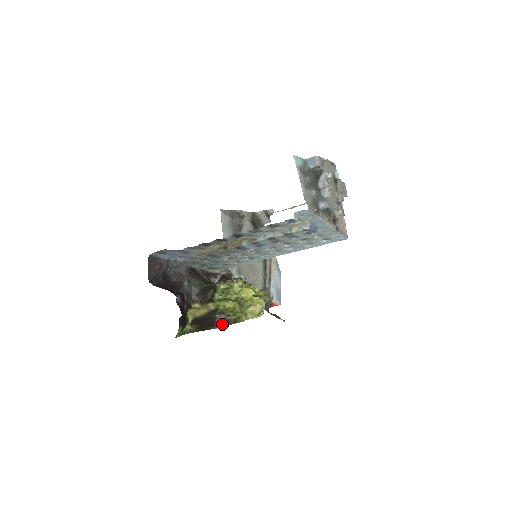
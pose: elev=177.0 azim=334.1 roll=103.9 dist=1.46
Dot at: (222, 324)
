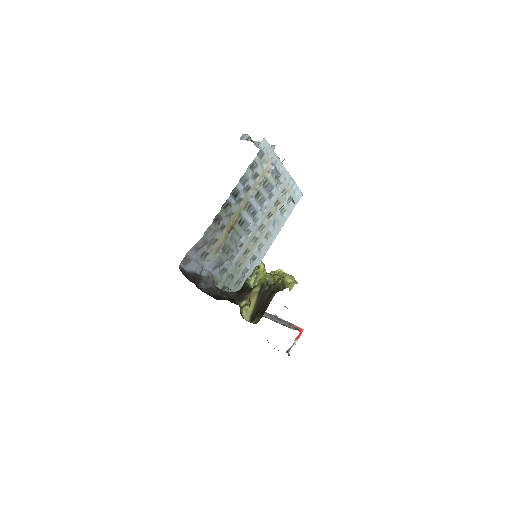
Dot at: (276, 290)
